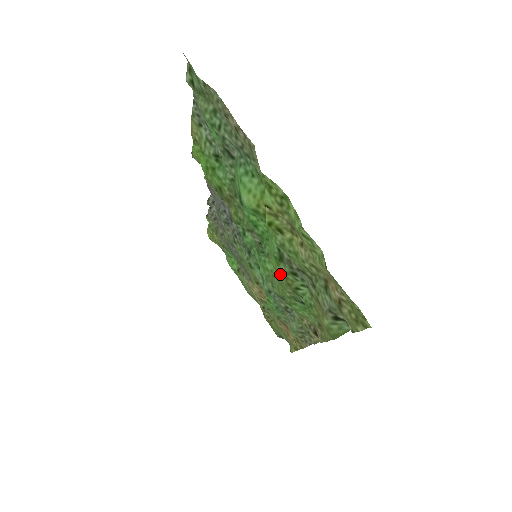
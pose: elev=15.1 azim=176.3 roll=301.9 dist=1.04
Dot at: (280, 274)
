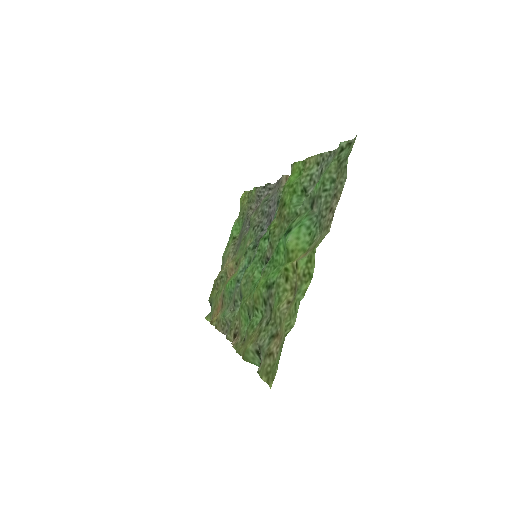
Dot at: (258, 291)
